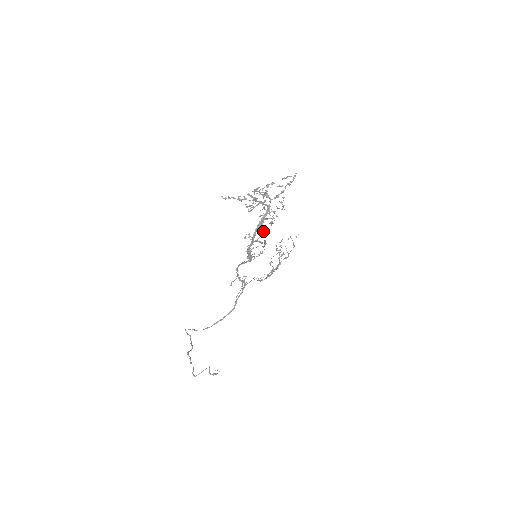
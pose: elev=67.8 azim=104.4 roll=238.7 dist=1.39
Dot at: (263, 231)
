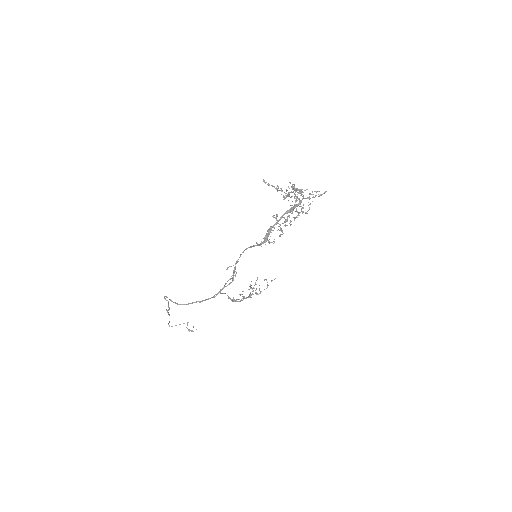
Dot at: occluded
